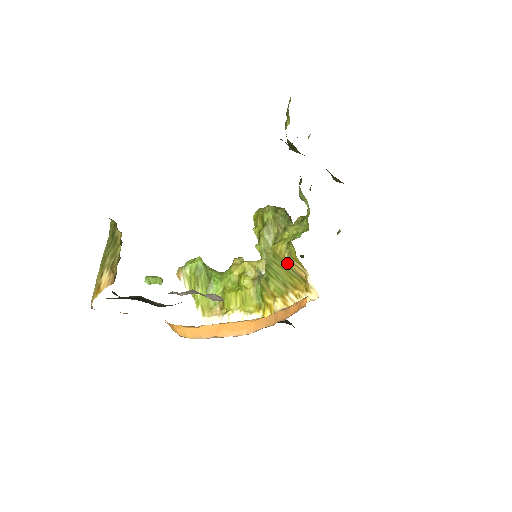
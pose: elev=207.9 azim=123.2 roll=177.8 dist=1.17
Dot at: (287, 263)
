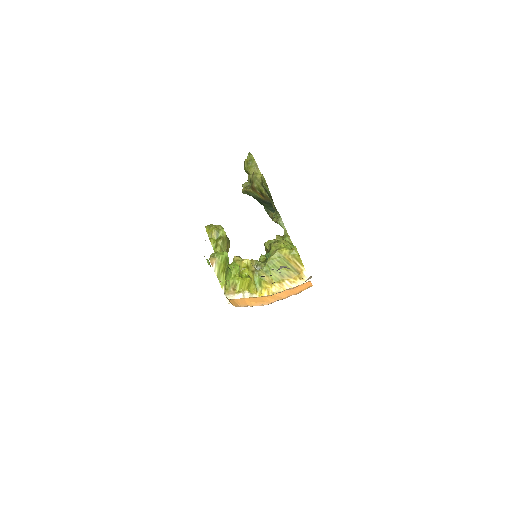
Dot at: (289, 261)
